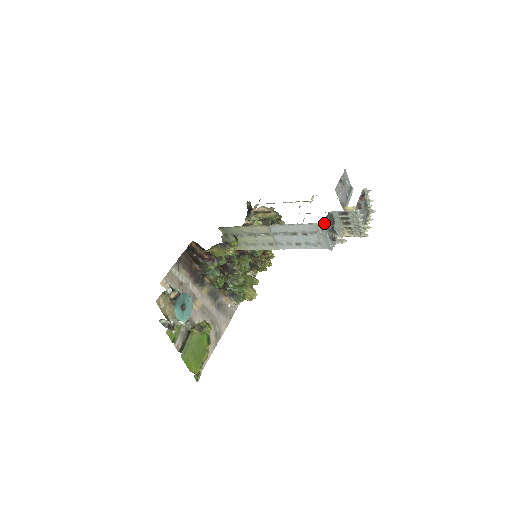
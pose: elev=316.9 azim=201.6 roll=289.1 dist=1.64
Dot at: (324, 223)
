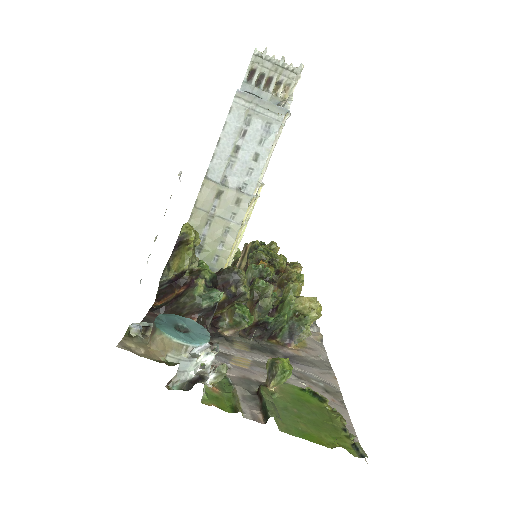
Dot at: (240, 92)
